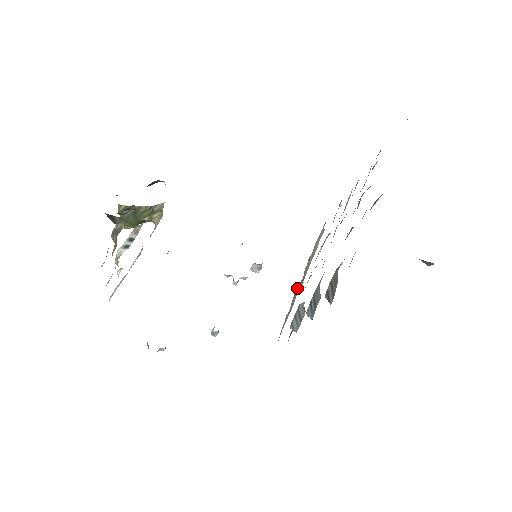
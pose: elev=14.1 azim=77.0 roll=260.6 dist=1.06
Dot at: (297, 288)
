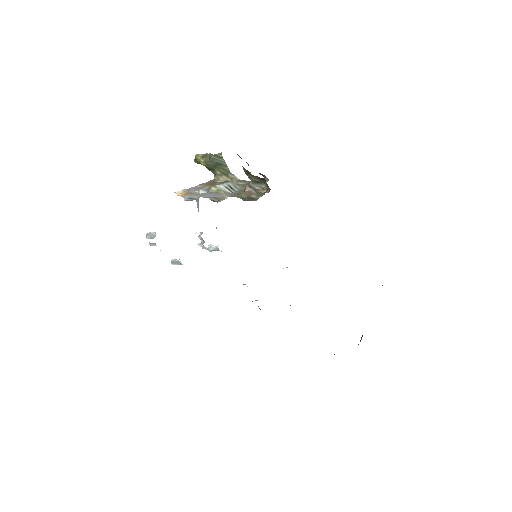
Dot at: occluded
